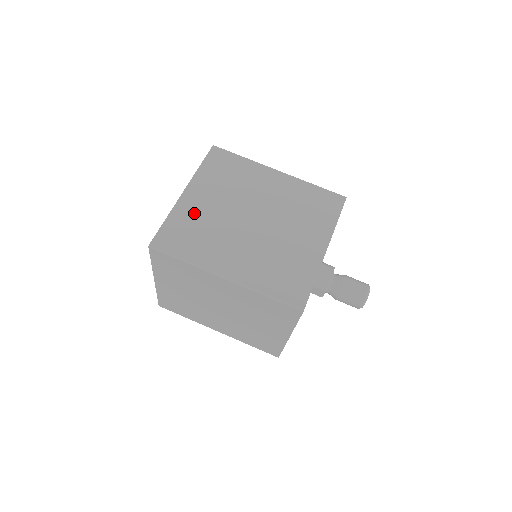
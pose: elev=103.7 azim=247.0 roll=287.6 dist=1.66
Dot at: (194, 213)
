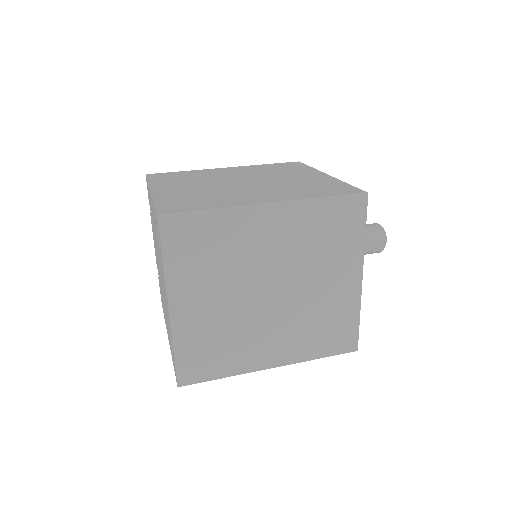
Dot at: (180, 194)
